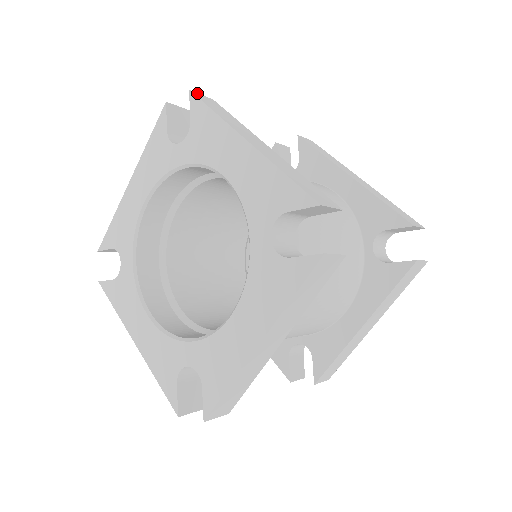
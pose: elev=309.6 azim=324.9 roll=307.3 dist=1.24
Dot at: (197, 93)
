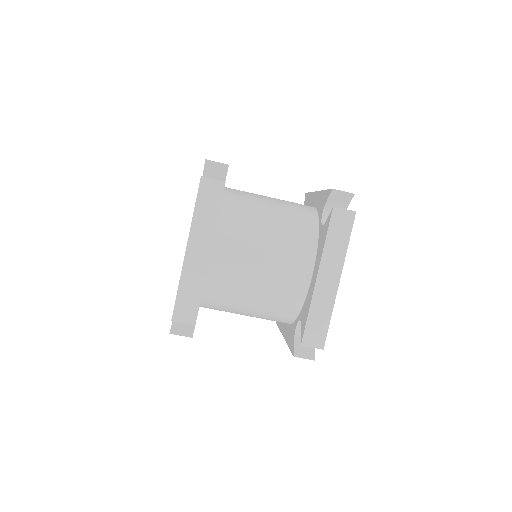
Dot at: occluded
